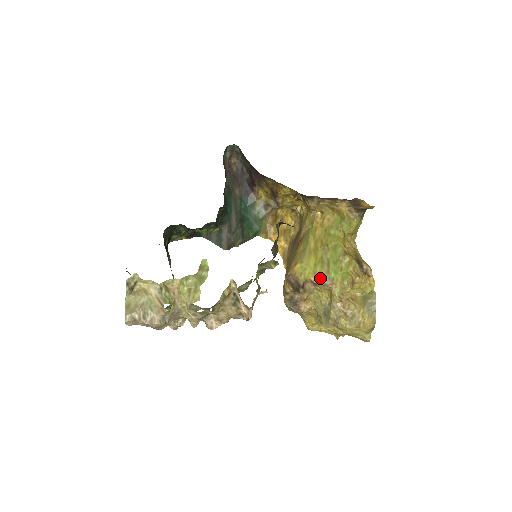
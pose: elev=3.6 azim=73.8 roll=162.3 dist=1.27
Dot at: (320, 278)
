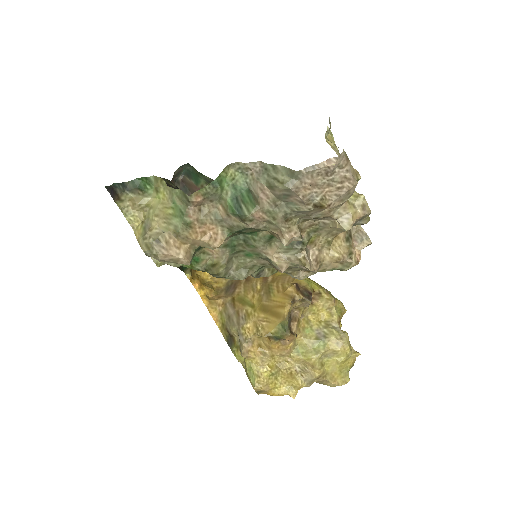
Dot at: (327, 291)
